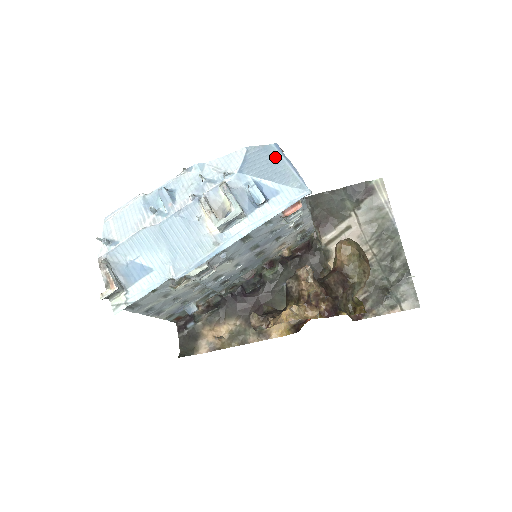
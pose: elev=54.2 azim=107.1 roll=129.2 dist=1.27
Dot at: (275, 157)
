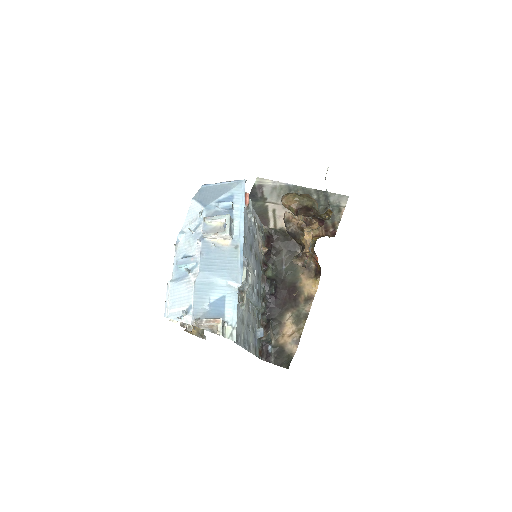
Dot at: (210, 188)
